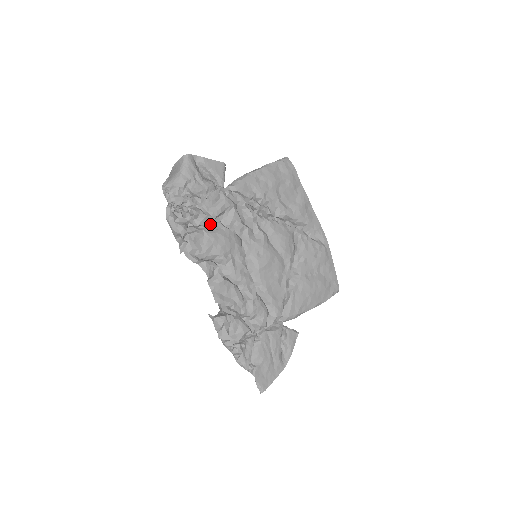
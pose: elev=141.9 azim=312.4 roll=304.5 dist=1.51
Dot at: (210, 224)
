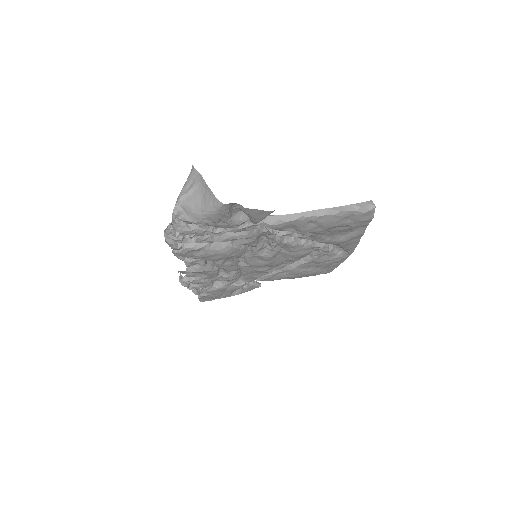
Dot at: occluded
